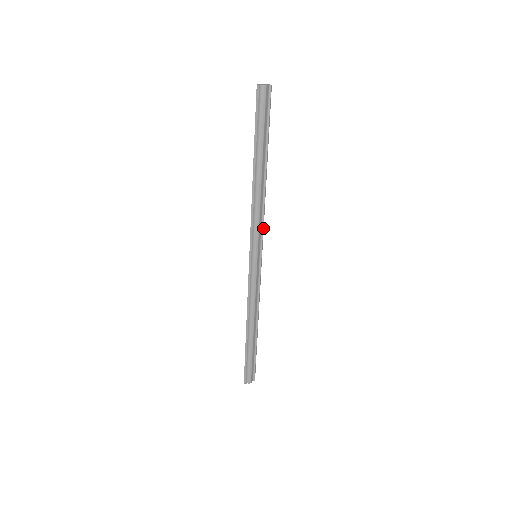
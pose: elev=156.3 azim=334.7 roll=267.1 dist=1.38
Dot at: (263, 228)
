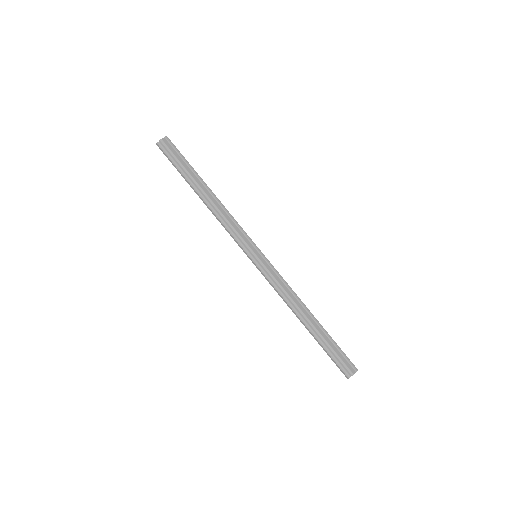
Dot at: (244, 231)
